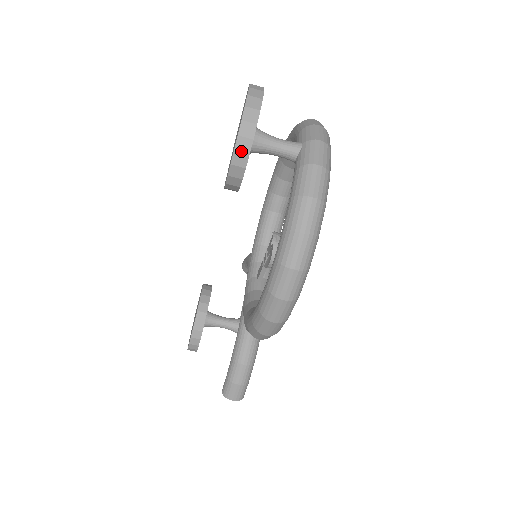
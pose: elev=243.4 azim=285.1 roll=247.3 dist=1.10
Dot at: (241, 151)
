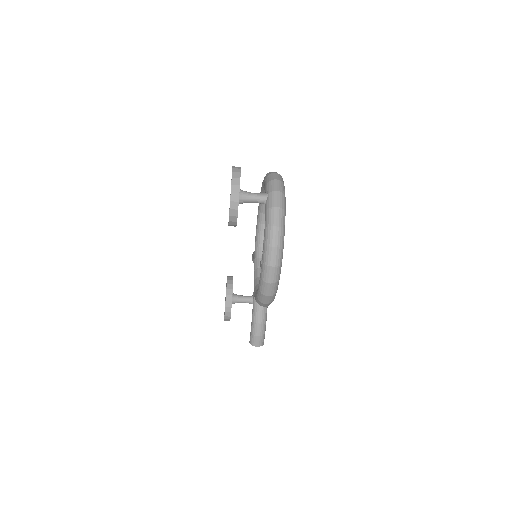
Dot at: (233, 209)
